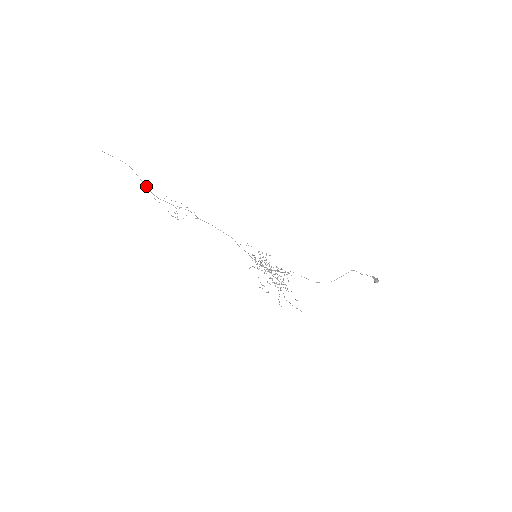
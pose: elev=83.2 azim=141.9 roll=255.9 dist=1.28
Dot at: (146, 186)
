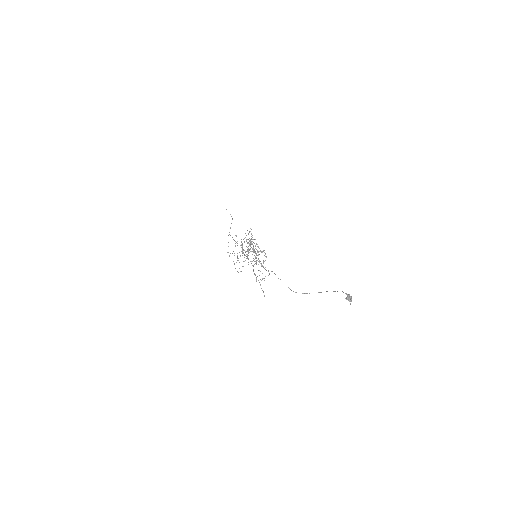
Dot at: (230, 228)
